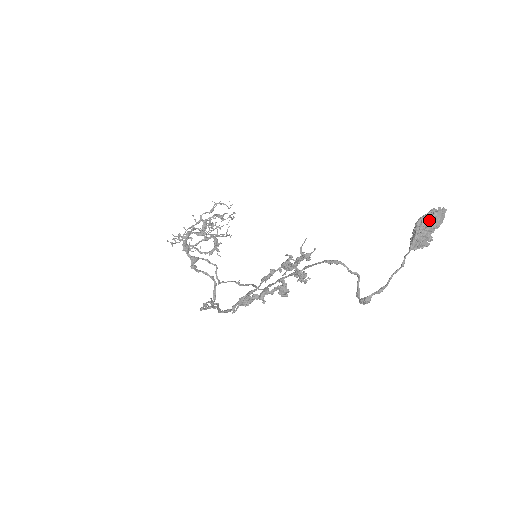
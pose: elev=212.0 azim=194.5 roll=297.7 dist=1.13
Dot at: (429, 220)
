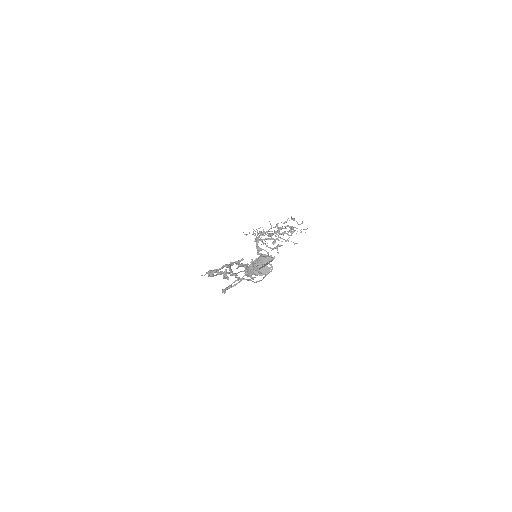
Dot at: (259, 260)
